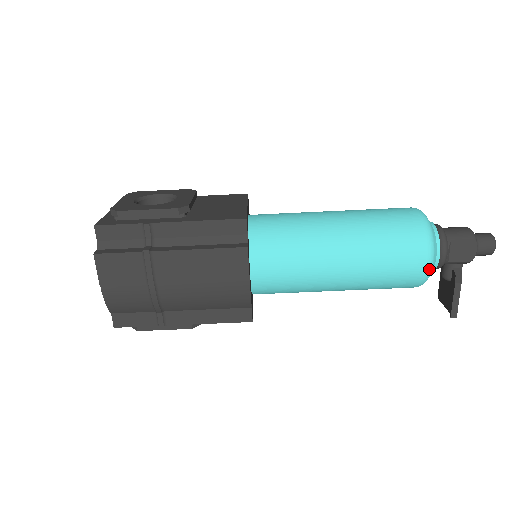
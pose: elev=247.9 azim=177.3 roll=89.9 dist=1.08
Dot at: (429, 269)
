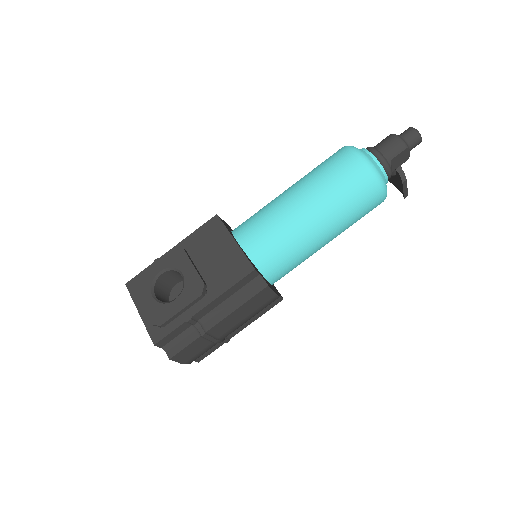
Dot at: occluded
